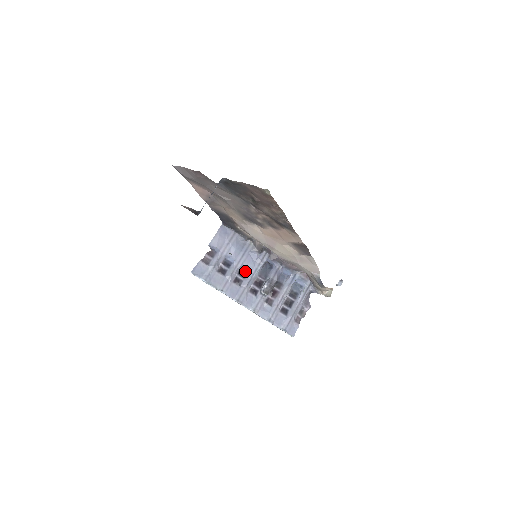
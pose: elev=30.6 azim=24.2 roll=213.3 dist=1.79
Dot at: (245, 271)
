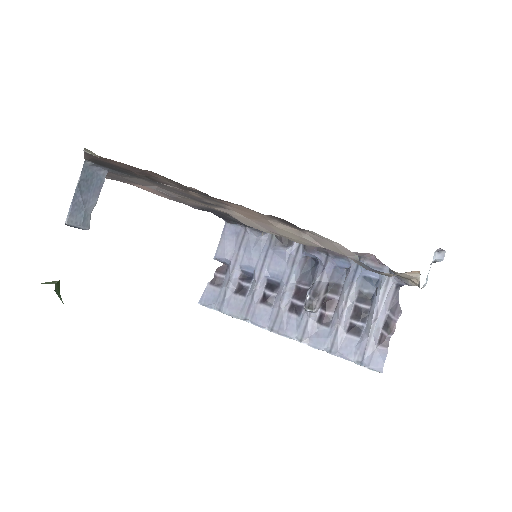
Dot at: (275, 281)
